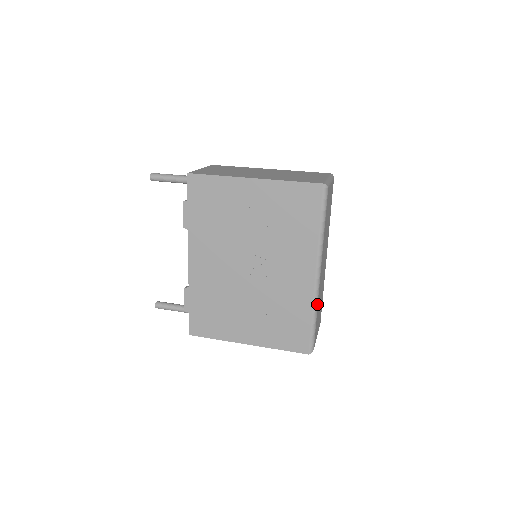
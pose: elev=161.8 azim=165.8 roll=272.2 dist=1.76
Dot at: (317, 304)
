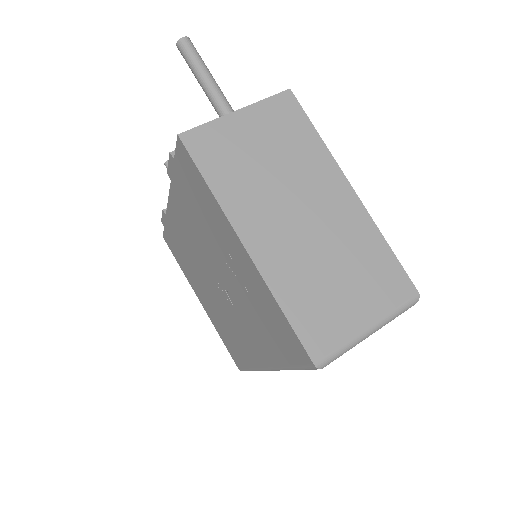
Dot at: occluded
